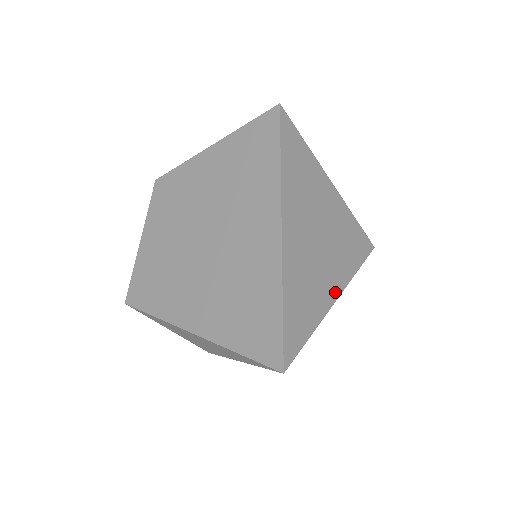
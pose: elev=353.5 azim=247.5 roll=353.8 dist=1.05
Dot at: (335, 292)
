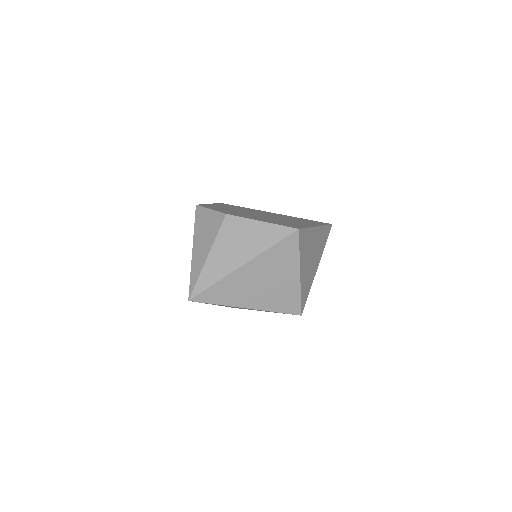
Dot at: occluded
